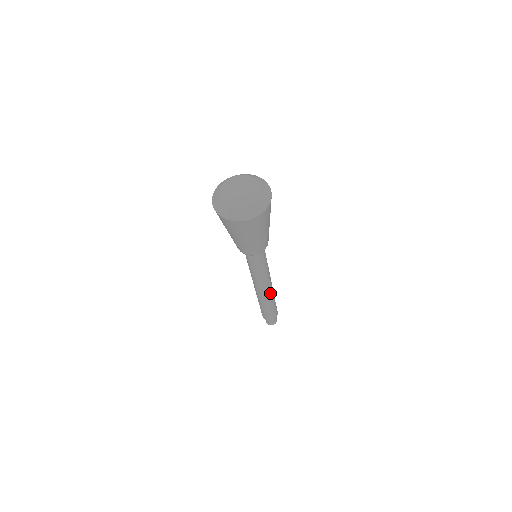
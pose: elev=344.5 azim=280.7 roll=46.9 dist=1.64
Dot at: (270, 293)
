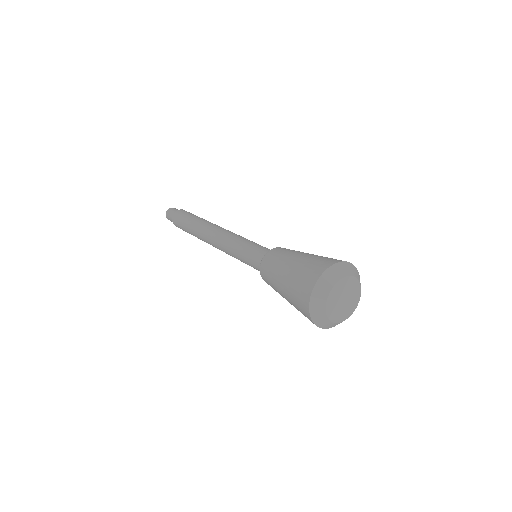
Dot at: occluded
